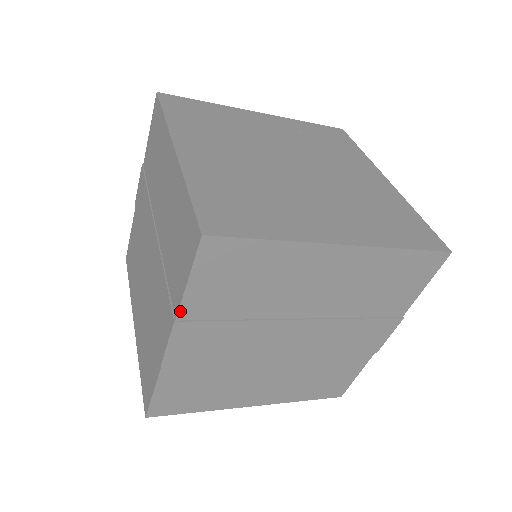
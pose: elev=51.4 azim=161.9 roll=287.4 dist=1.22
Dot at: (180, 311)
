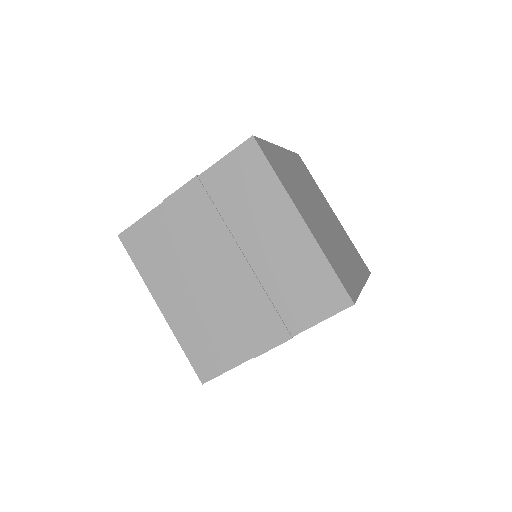
Dot at: occluded
